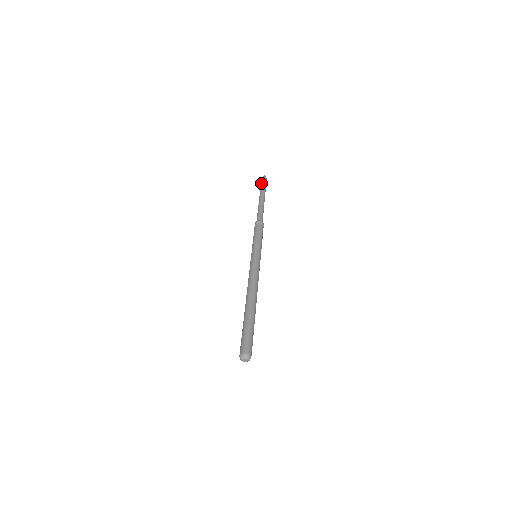
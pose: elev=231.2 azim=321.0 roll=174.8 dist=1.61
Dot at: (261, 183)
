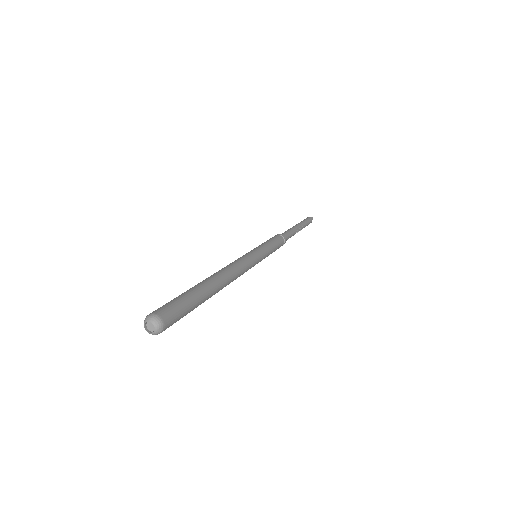
Dot at: occluded
